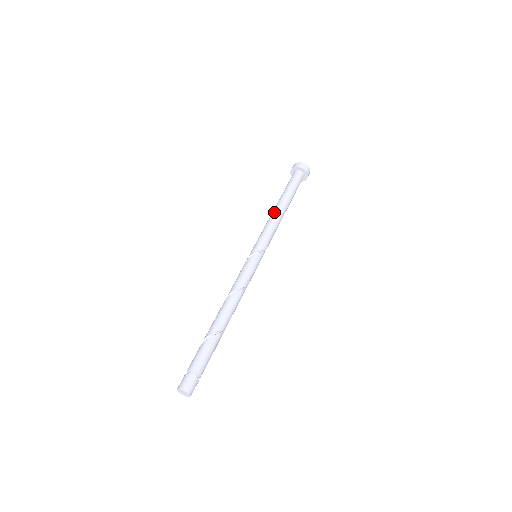
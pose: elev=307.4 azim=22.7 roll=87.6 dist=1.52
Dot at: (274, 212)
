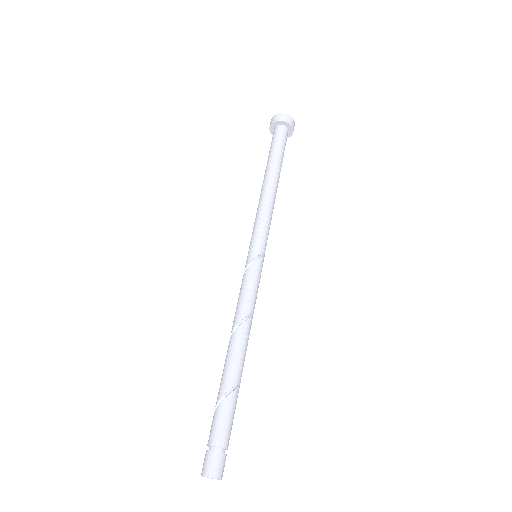
Dot at: (270, 190)
